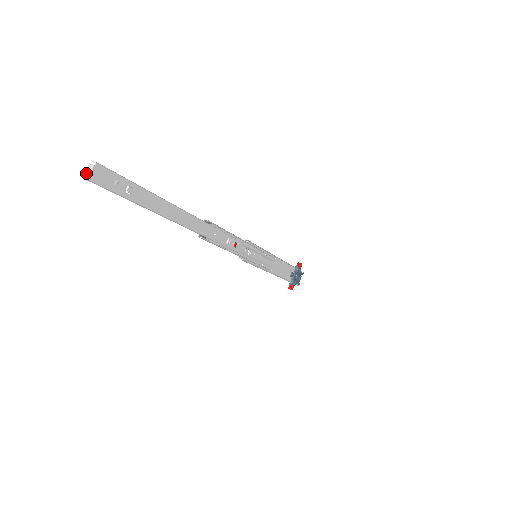
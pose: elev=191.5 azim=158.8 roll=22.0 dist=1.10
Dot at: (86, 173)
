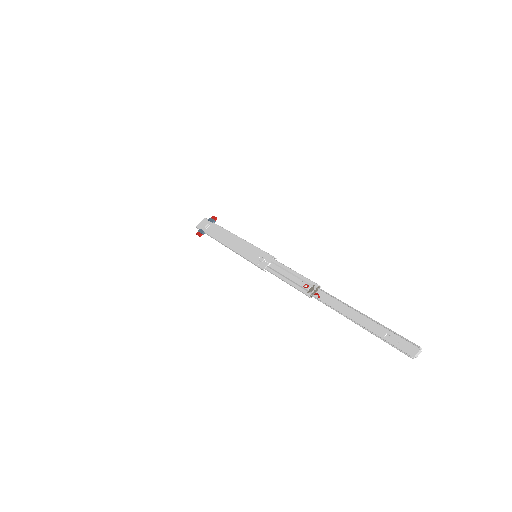
Dot at: (416, 356)
